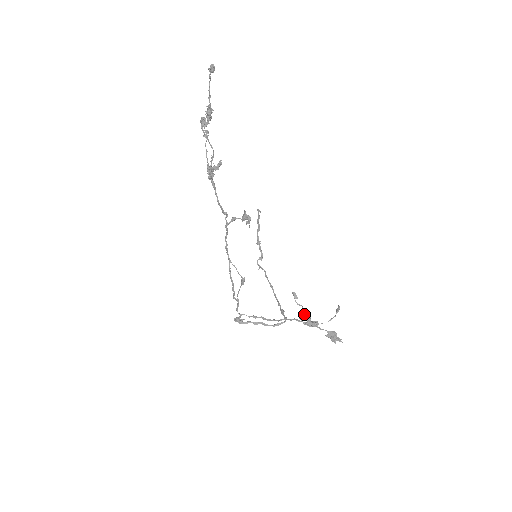
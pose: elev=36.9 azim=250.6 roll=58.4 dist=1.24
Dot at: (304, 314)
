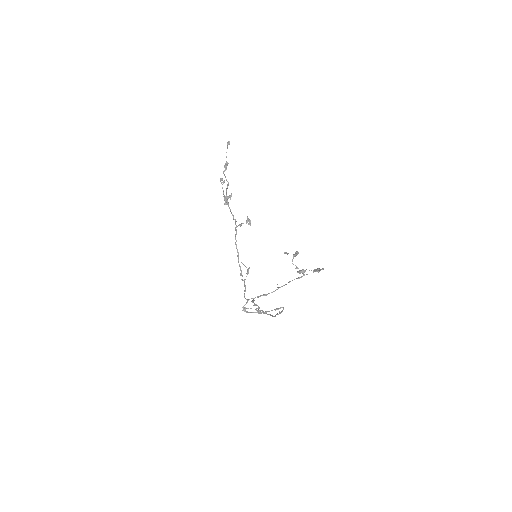
Dot at: (294, 254)
